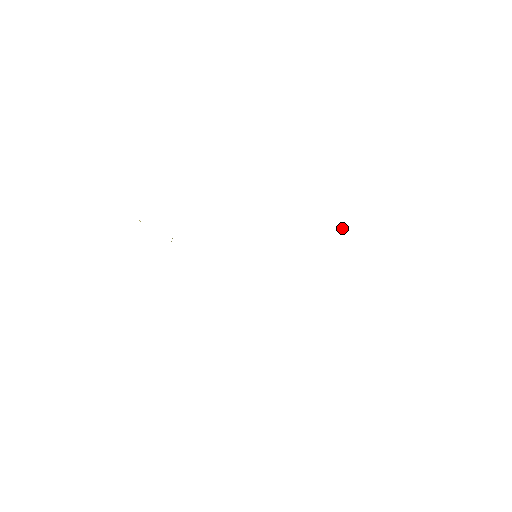
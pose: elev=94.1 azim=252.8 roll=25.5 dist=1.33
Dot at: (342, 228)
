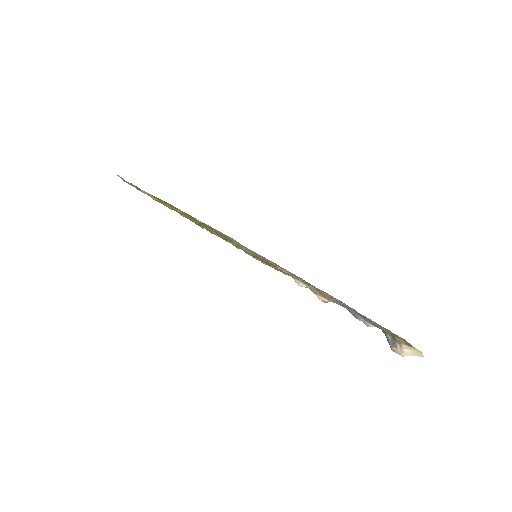
Dot at: occluded
